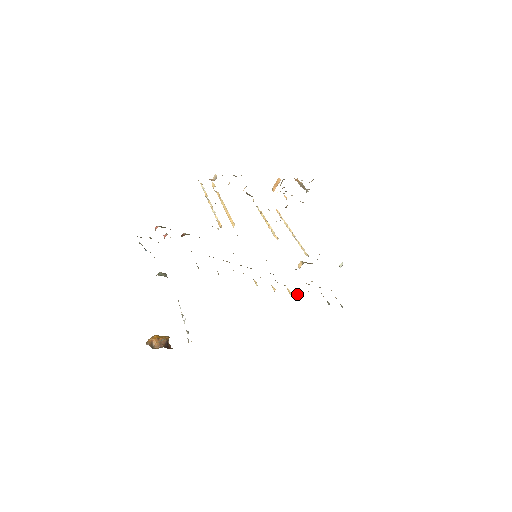
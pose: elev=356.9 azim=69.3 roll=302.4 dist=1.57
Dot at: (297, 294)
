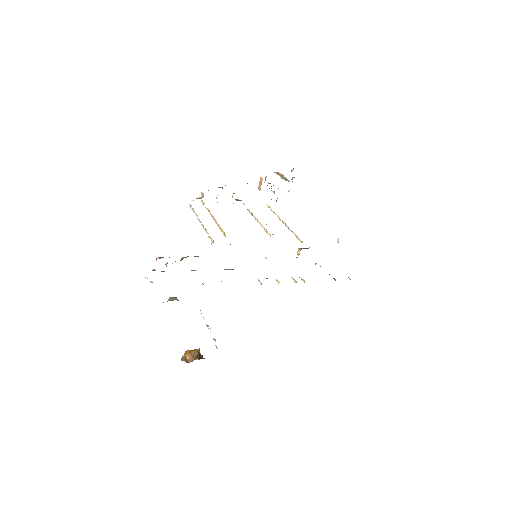
Dot at: (302, 280)
